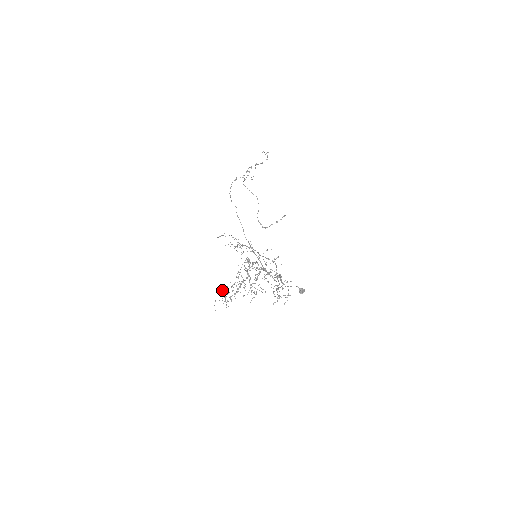
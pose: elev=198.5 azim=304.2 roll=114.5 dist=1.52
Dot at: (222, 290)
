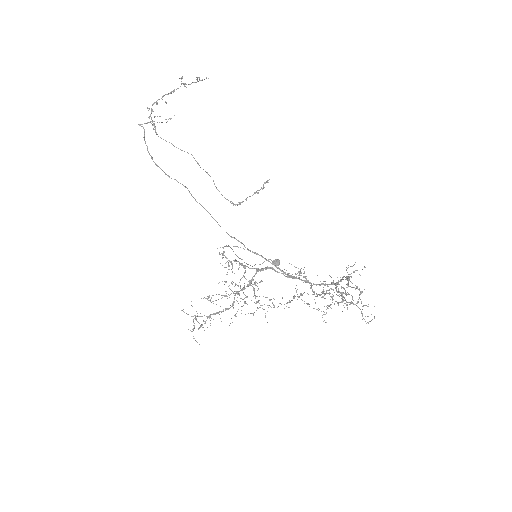
Dot at: (183, 309)
